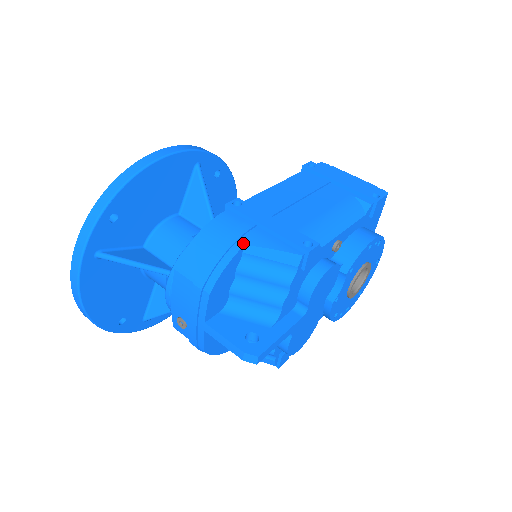
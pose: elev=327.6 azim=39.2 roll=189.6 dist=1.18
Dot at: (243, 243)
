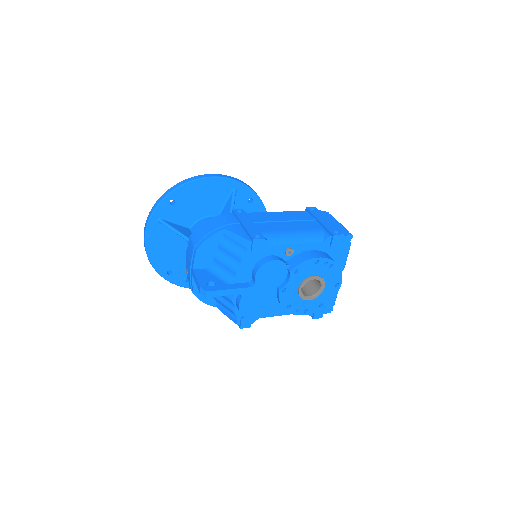
Dot at: (225, 228)
